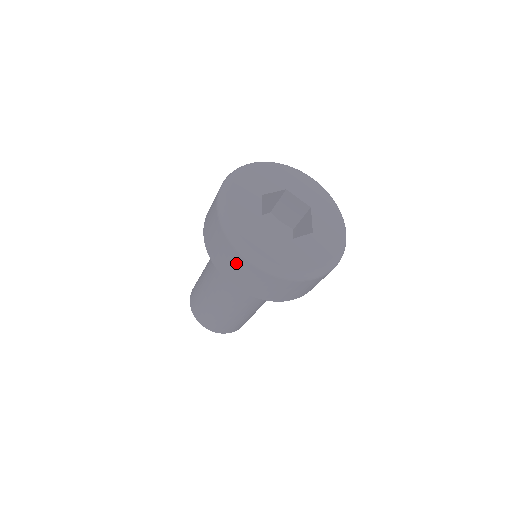
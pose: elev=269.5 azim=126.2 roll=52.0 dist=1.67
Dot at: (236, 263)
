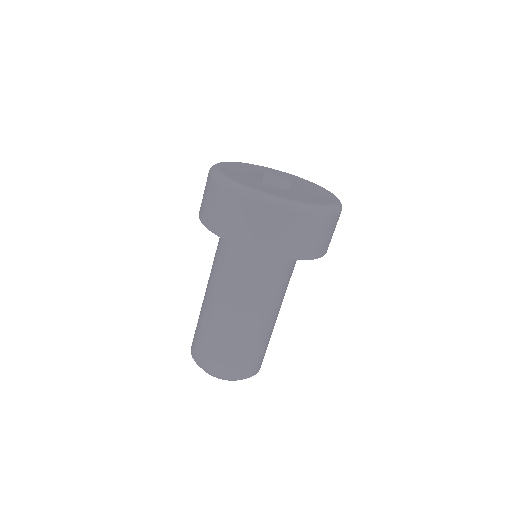
Dot at: (258, 217)
